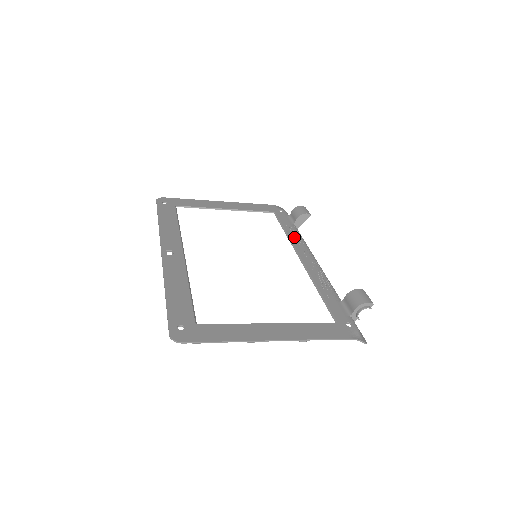
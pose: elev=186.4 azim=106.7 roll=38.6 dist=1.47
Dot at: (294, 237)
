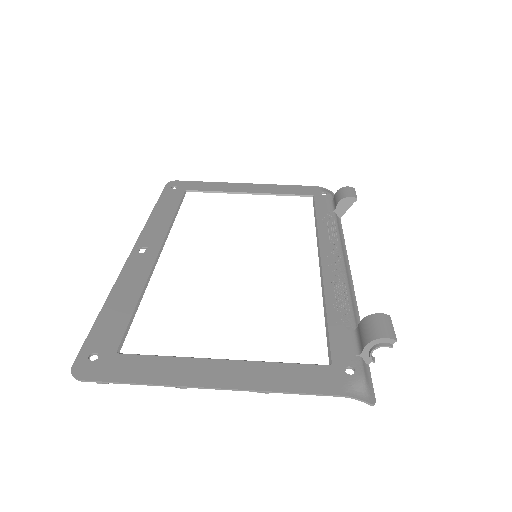
Dot at: (325, 229)
